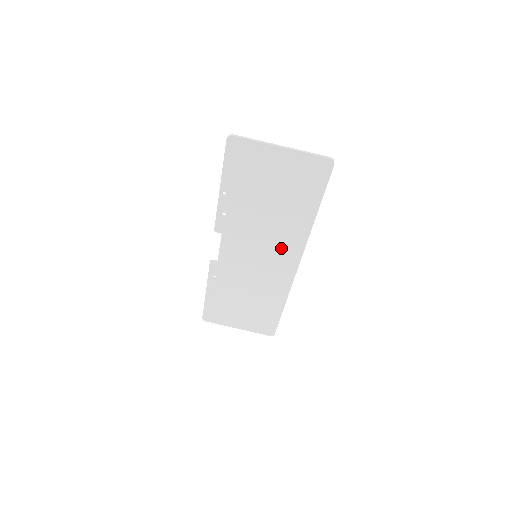
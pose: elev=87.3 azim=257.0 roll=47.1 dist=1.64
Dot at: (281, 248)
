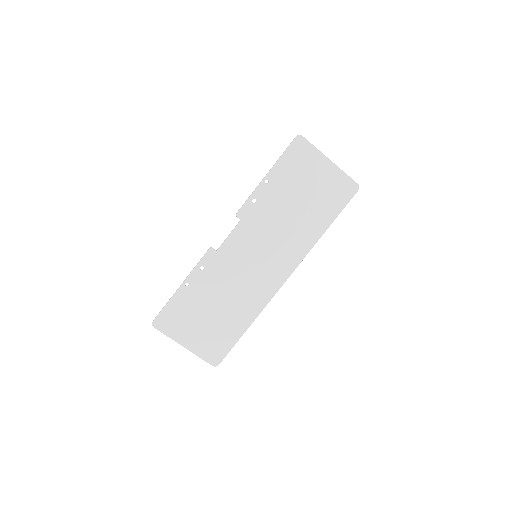
Dot at: (283, 254)
